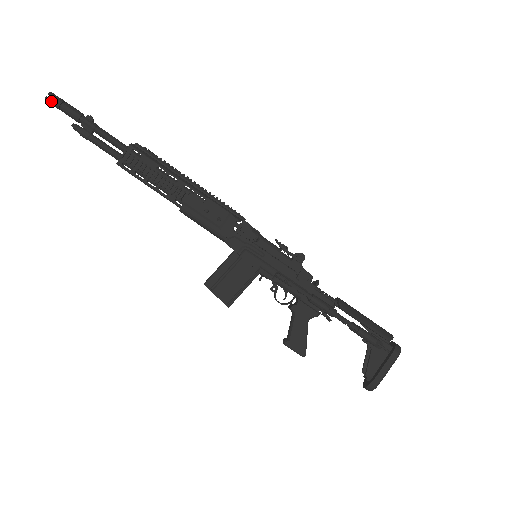
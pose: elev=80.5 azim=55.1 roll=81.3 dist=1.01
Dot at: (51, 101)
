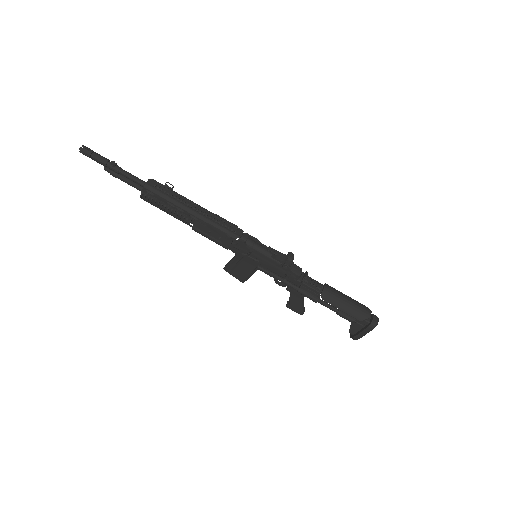
Dot at: (84, 154)
